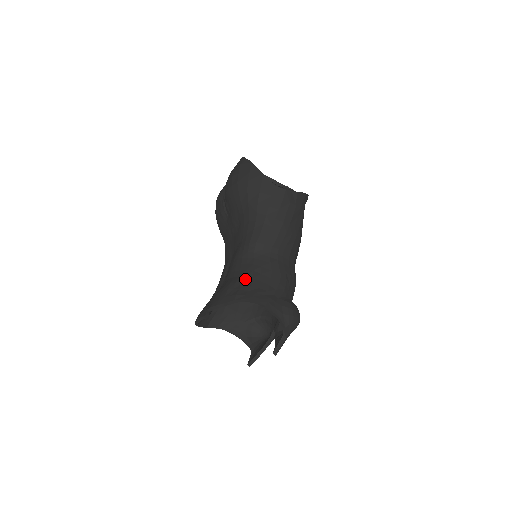
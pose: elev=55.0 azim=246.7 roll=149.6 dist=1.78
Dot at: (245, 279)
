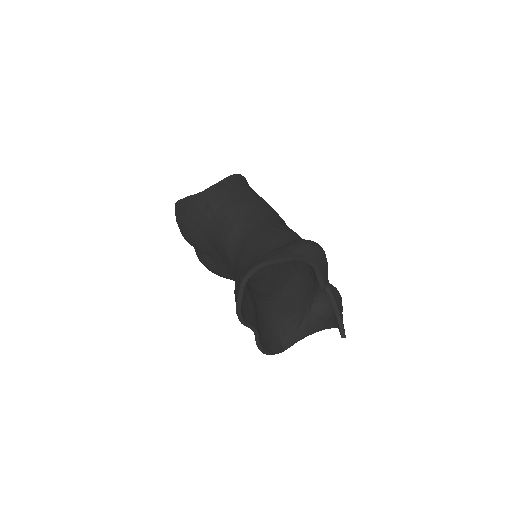
Dot at: (241, 265)
